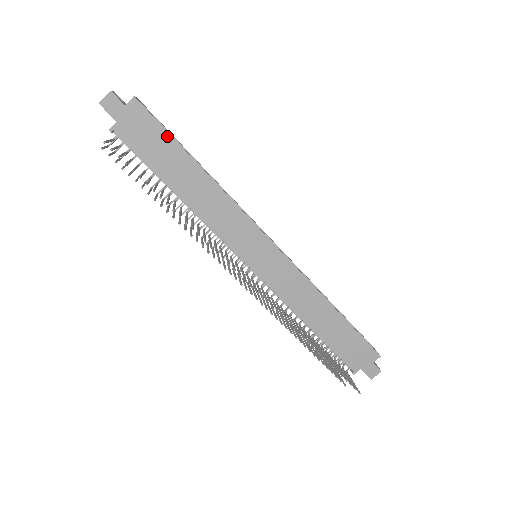
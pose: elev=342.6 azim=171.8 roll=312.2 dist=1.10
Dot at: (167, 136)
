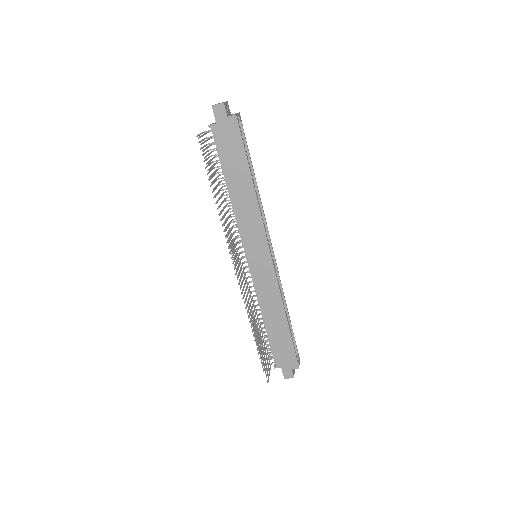
Dot at: (243, 150)
